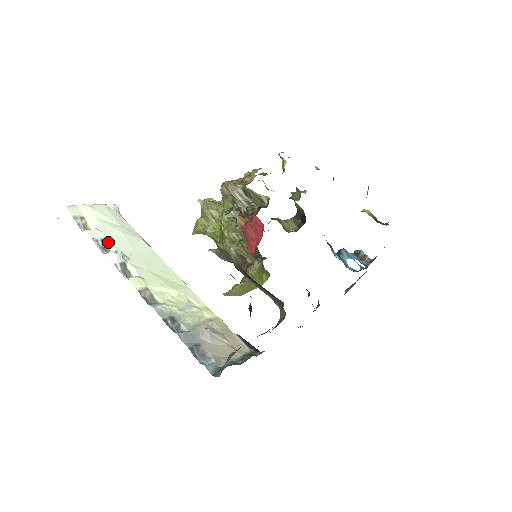
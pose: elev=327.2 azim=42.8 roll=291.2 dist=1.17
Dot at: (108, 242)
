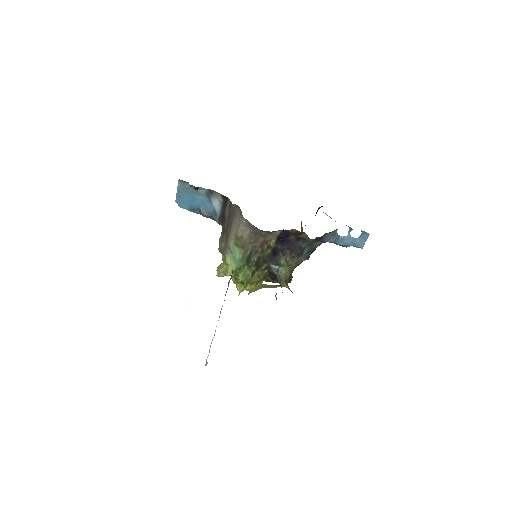
Dot at: occluded
